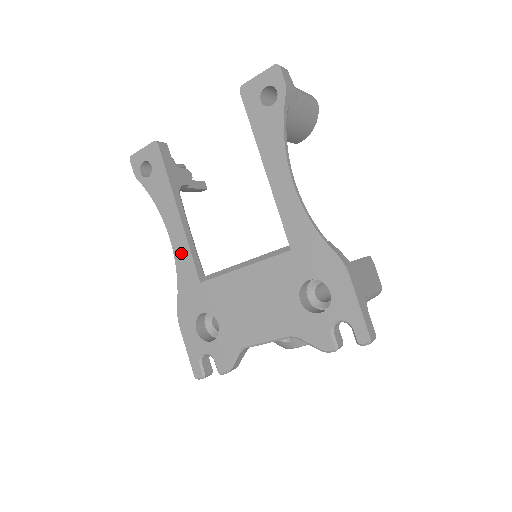
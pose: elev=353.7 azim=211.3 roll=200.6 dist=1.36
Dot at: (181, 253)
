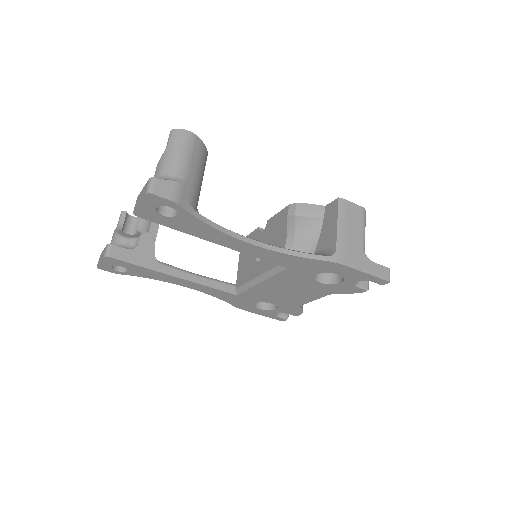
Dot at: (205, 290)
